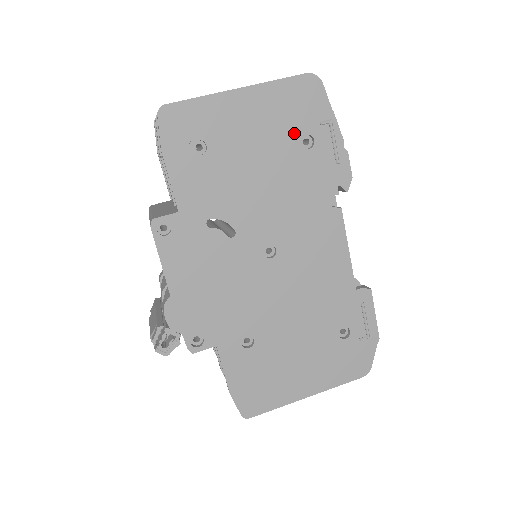
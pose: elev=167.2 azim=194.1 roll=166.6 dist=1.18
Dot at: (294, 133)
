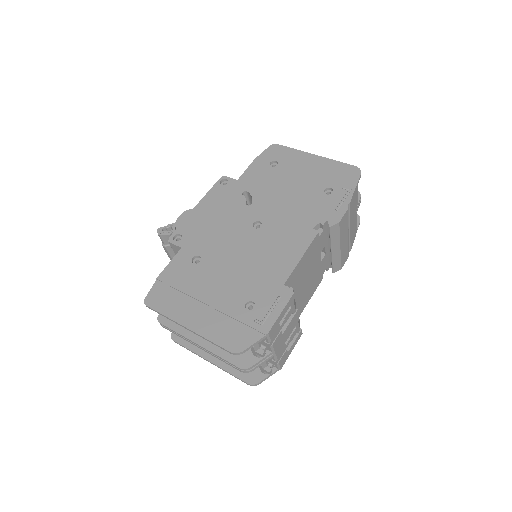
Dot at: (325, 184)
